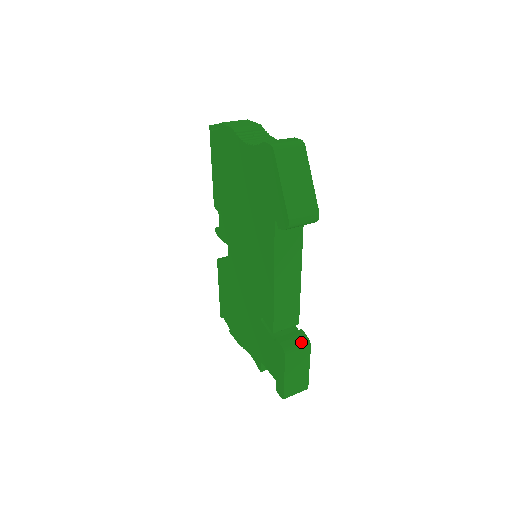
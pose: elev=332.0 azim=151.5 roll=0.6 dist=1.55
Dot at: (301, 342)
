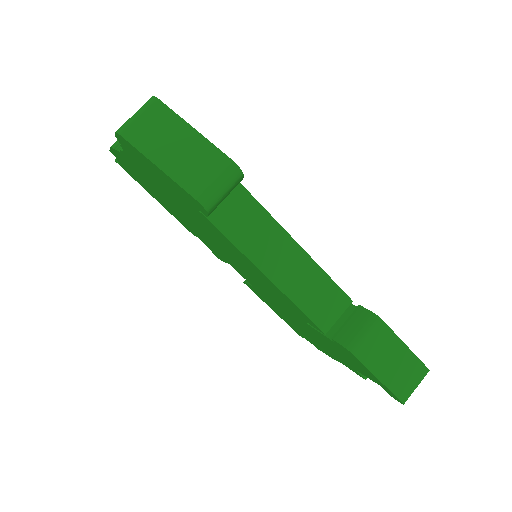
Dot at: (365, 323)
